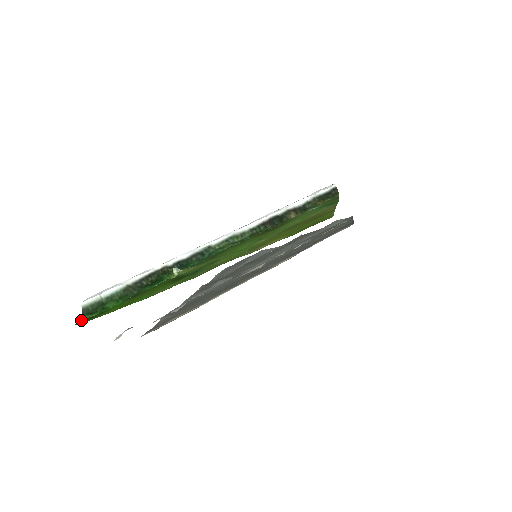
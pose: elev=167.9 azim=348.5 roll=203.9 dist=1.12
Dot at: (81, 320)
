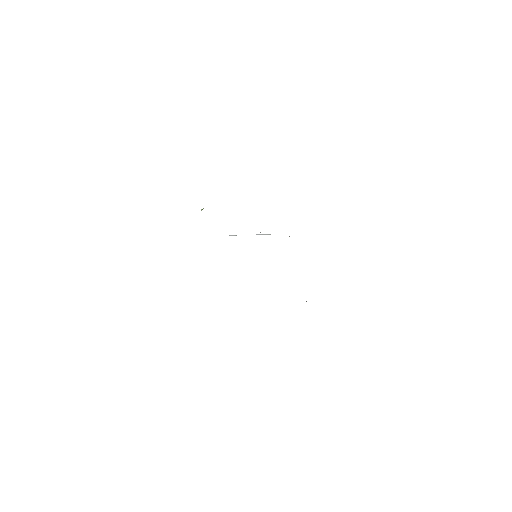
Dot at: occluded
